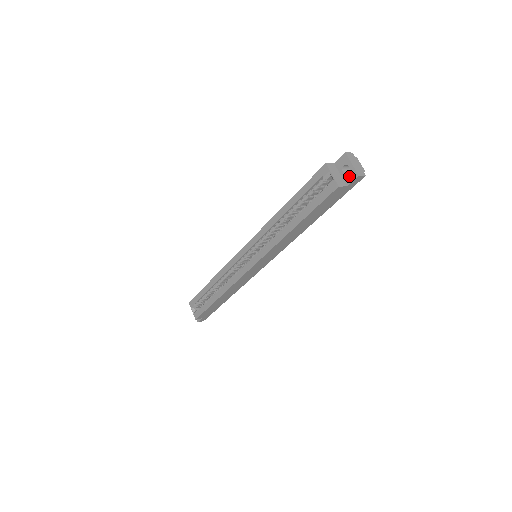
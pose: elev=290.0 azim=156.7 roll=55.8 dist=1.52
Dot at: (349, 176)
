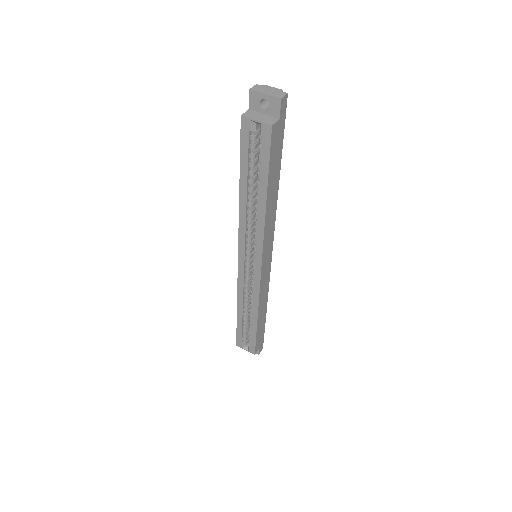
Dot at: (273, 108)
